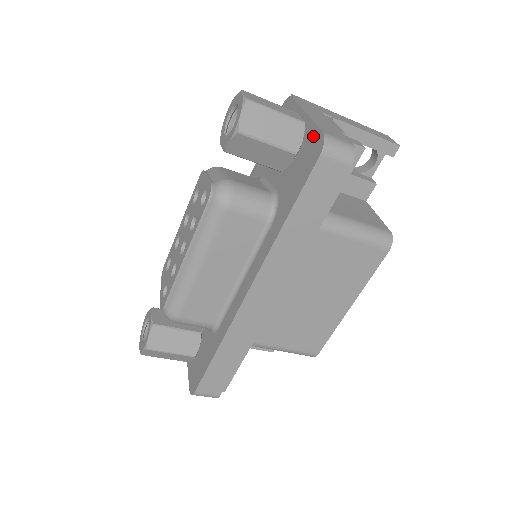
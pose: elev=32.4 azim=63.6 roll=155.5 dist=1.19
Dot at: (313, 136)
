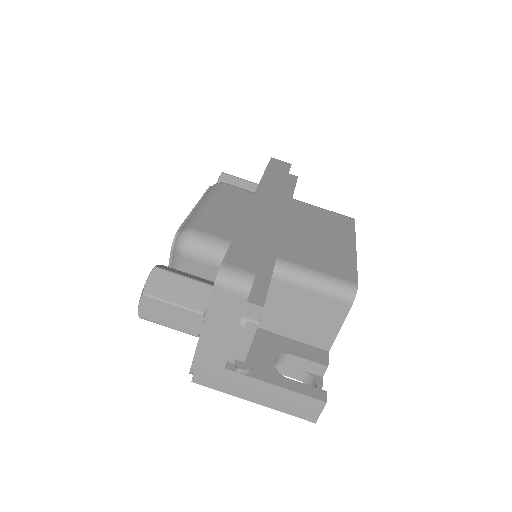
Dot at: occluded
